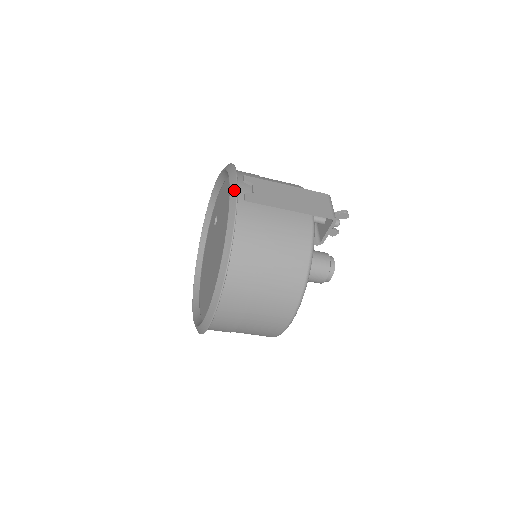
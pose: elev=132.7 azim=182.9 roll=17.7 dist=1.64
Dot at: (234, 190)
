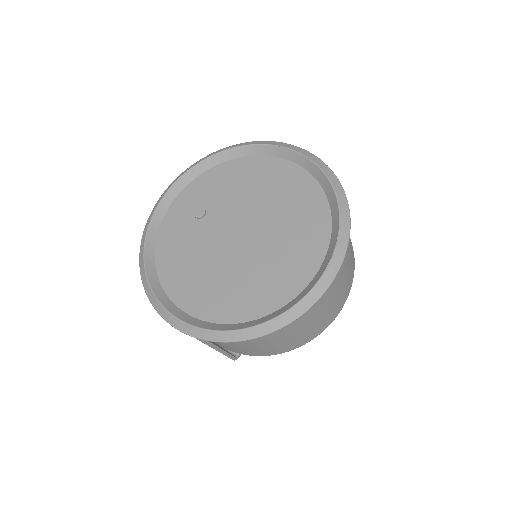
Dot at: (304, 150)
